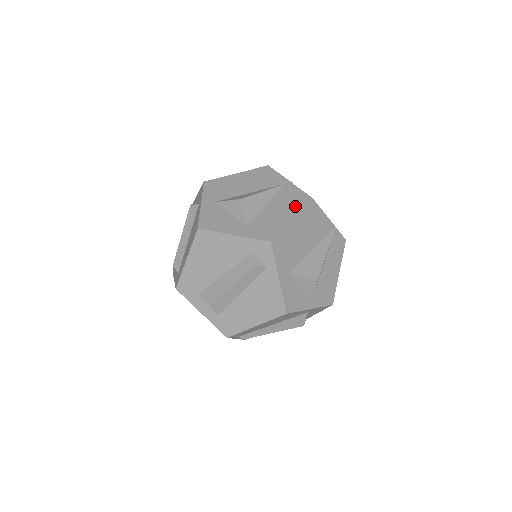
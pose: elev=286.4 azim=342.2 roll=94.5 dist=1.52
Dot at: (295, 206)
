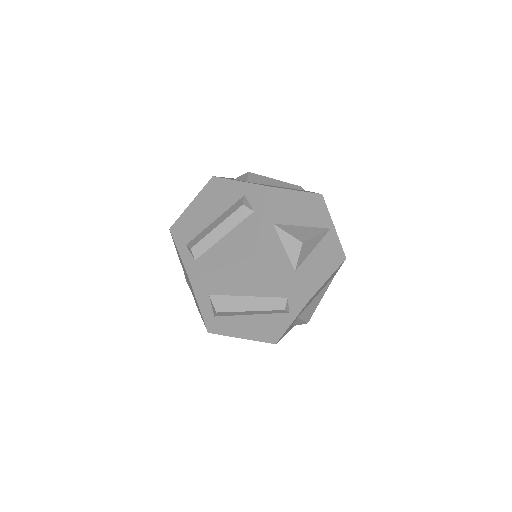
Dot at: (333, 263)
